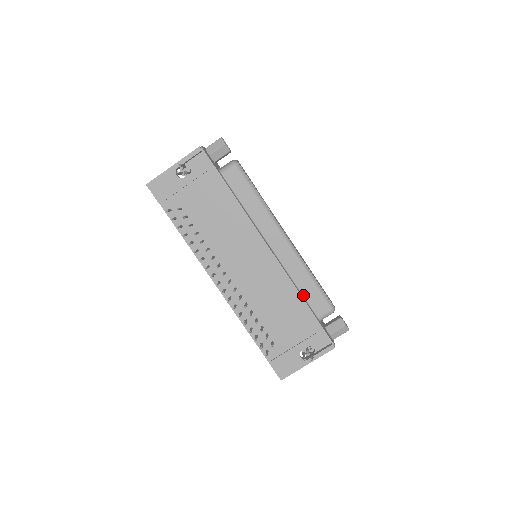
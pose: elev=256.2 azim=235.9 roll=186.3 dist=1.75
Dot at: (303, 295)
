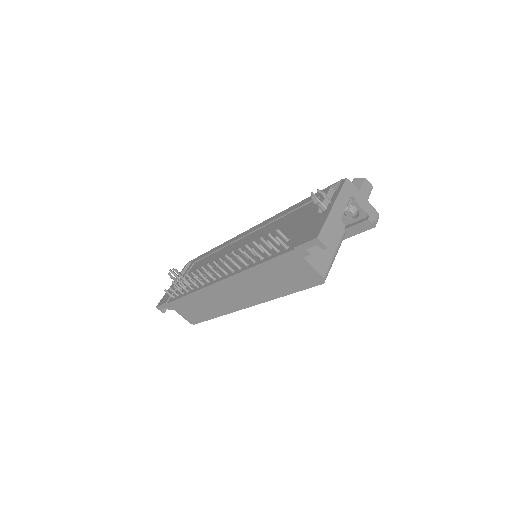
Dot at: occluded
